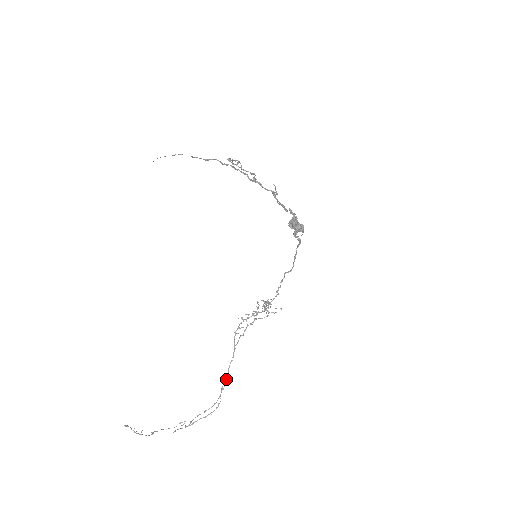
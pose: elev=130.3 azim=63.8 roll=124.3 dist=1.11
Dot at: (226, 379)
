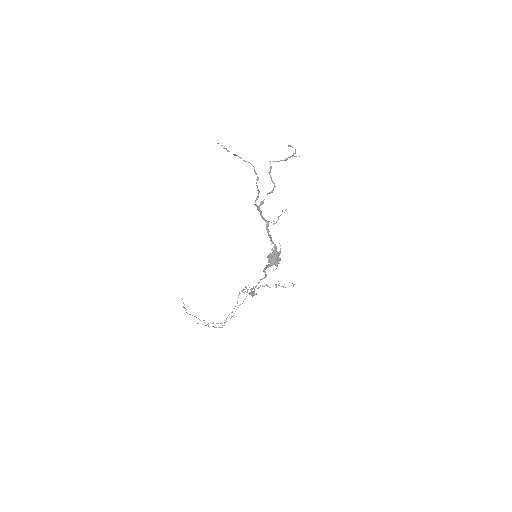
Dot at: occluded
